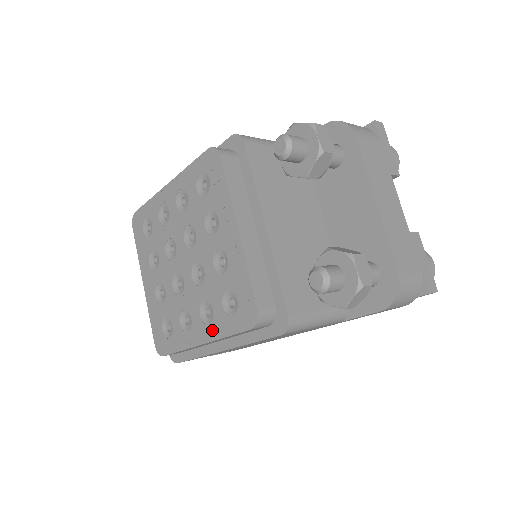
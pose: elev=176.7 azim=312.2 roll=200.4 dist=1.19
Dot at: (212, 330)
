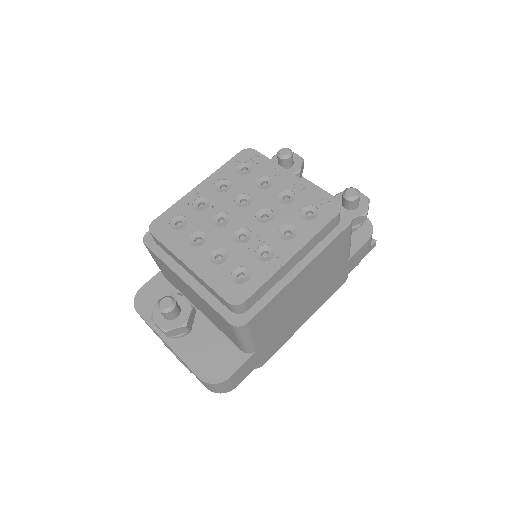
Dot at: (301, 238)
